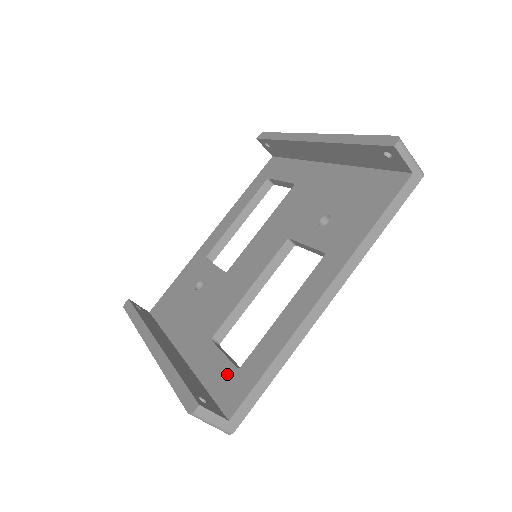
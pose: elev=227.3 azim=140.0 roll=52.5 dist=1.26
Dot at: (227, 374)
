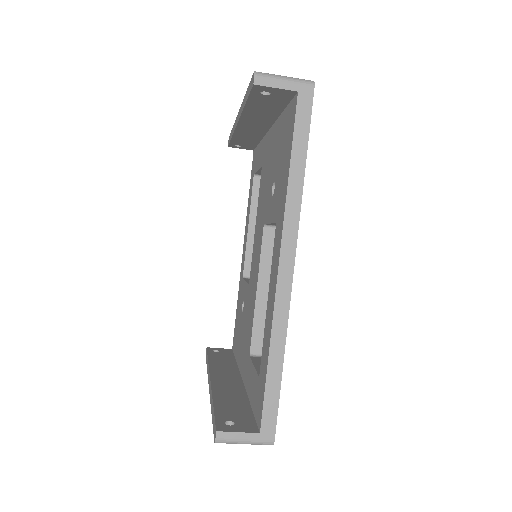
Dot at: (256, 386)
